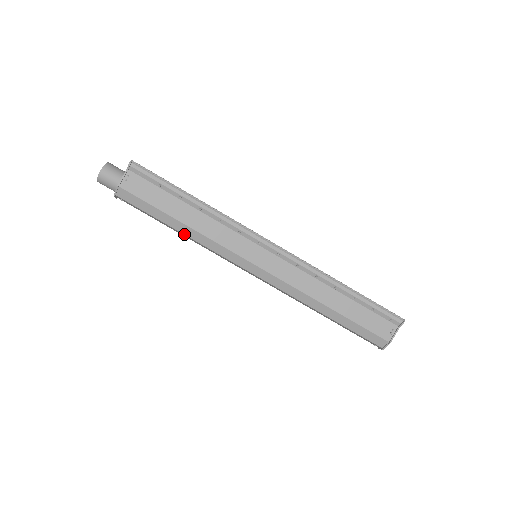
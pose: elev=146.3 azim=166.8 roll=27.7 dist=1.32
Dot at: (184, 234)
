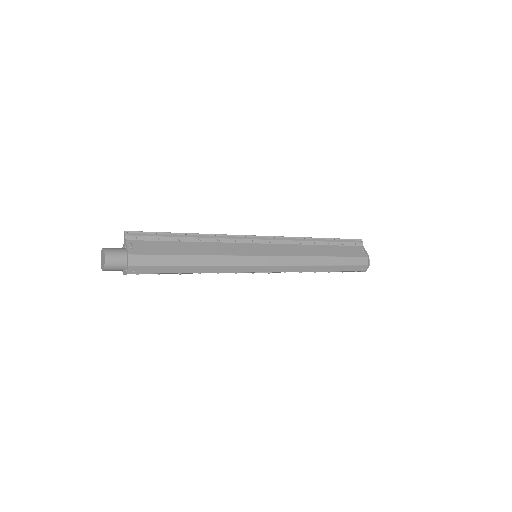
Dot at: (202, 265)
